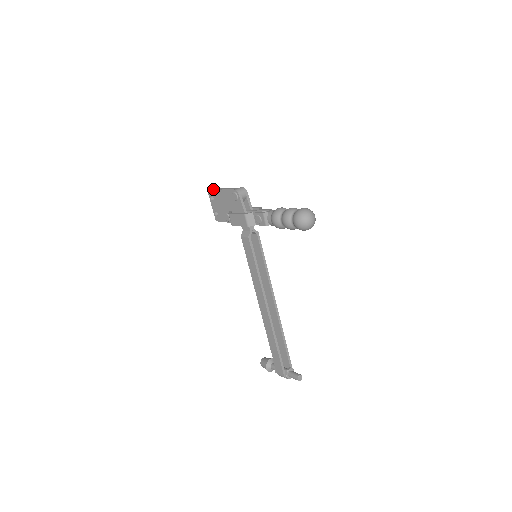
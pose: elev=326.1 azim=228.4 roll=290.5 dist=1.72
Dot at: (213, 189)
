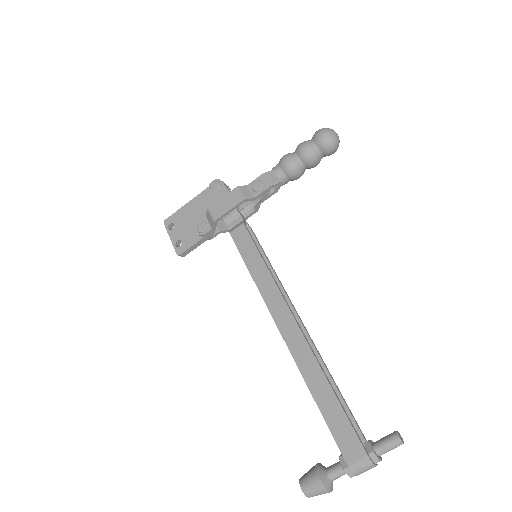
Dot at: (173, 213)
